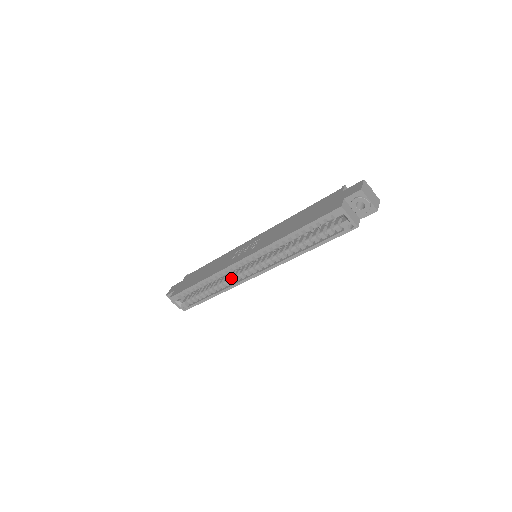
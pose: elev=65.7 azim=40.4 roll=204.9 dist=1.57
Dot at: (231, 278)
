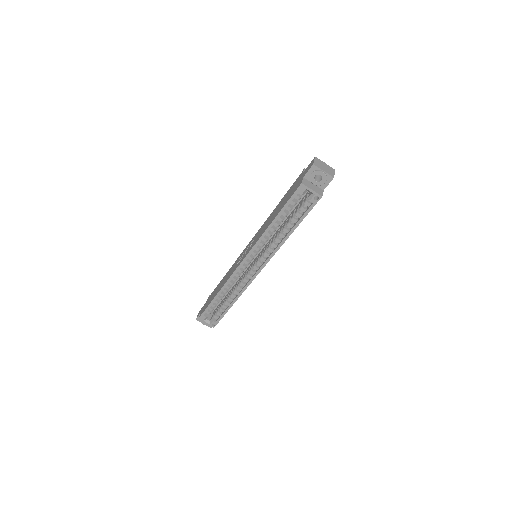
Dot at: (241, 282)
